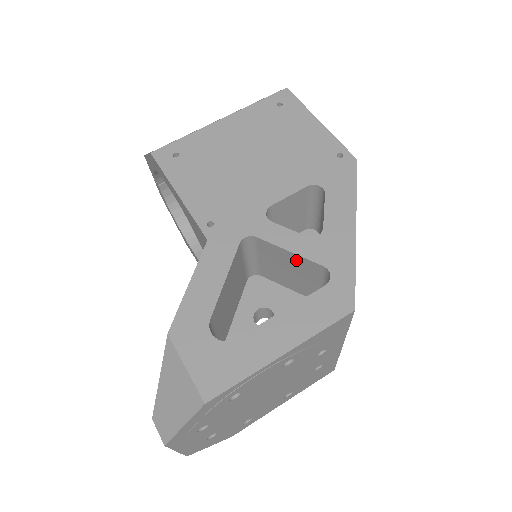
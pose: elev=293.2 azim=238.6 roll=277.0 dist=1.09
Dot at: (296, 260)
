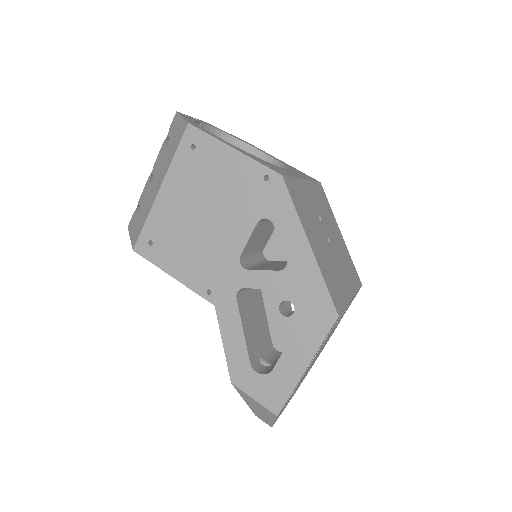
Dot at: occluded
